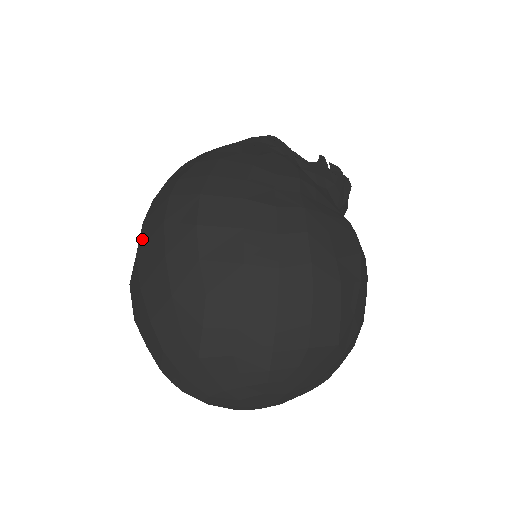
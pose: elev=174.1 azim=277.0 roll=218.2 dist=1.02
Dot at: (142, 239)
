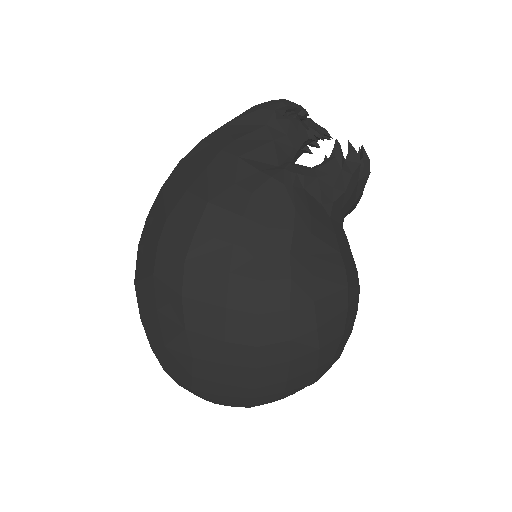
Dot at: (138, 270)
